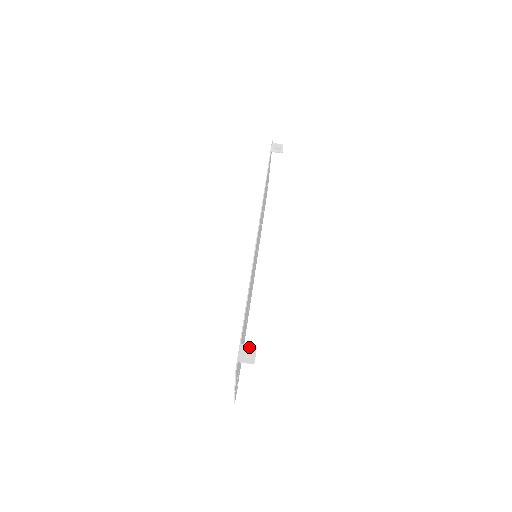
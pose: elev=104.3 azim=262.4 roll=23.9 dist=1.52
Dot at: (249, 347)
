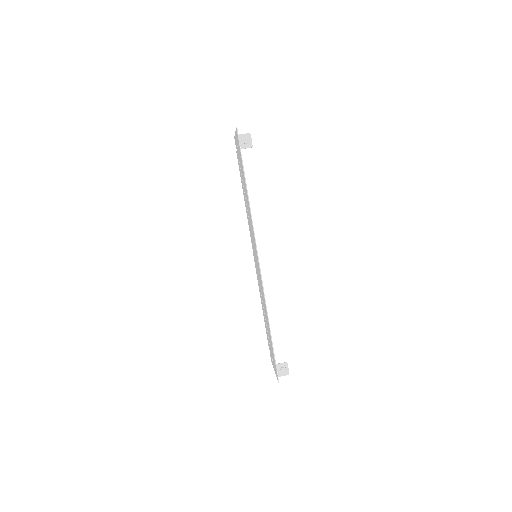
Dot at: (283, 365)
